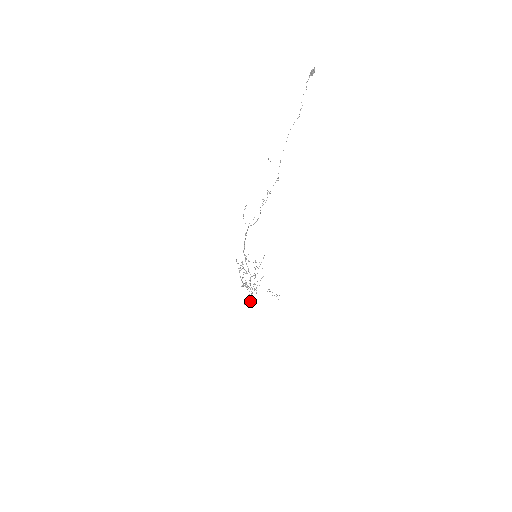
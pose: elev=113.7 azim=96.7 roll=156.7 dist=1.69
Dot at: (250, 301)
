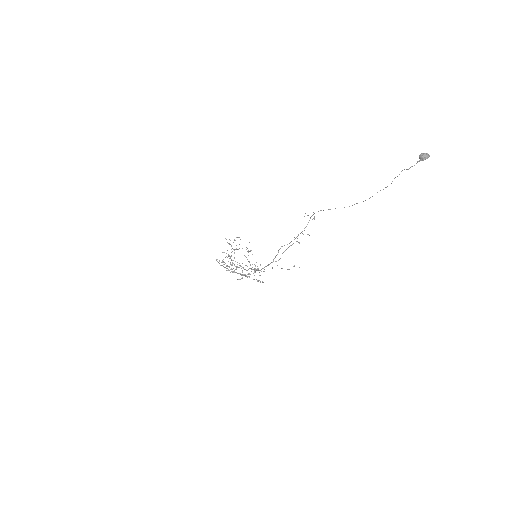
Dot at: occluded
